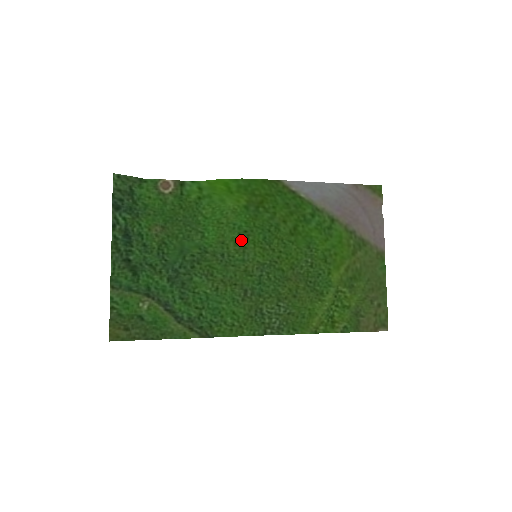
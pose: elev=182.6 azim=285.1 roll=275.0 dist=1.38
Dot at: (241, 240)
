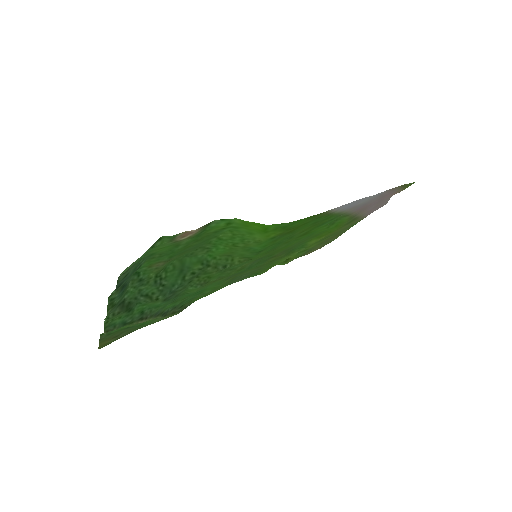
Dot at: (250, 256)
